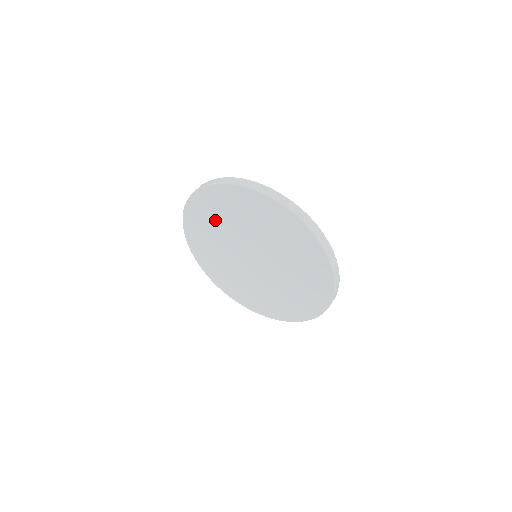
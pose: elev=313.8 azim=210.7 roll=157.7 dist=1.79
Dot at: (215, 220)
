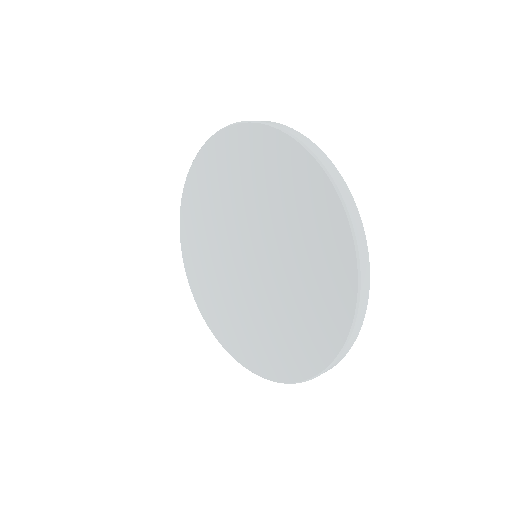
Dot at: (239, 176)
